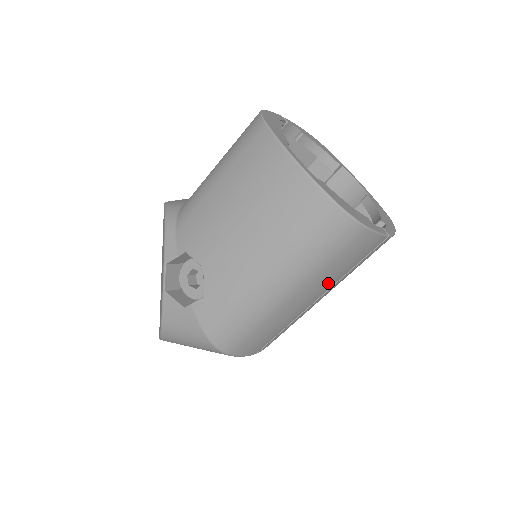
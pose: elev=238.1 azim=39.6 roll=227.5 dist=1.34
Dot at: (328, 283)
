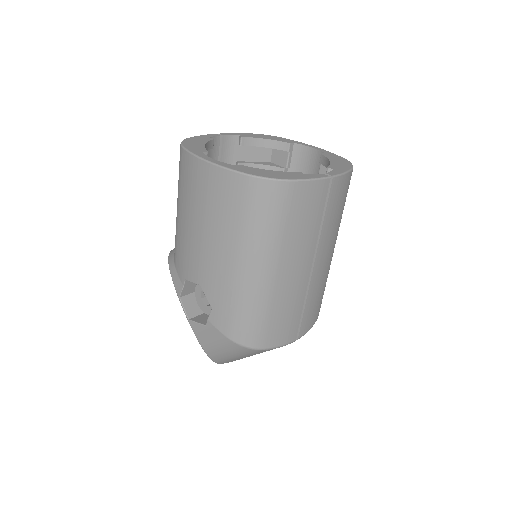
Dot at: (305, 246)
